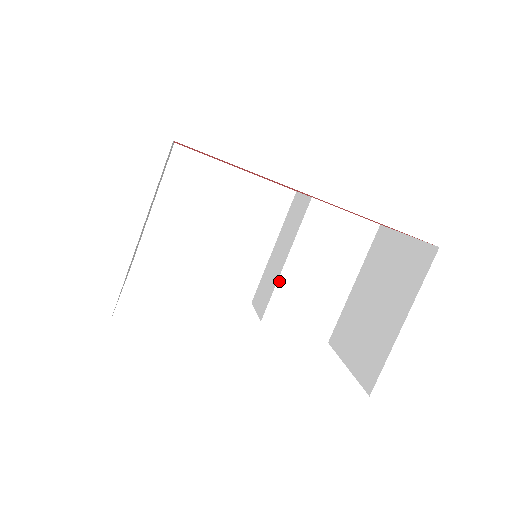
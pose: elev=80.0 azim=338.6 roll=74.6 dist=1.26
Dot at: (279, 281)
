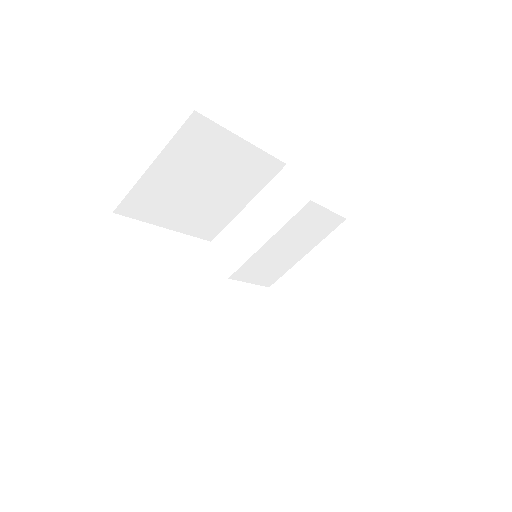
Dot at: (255, 254)
